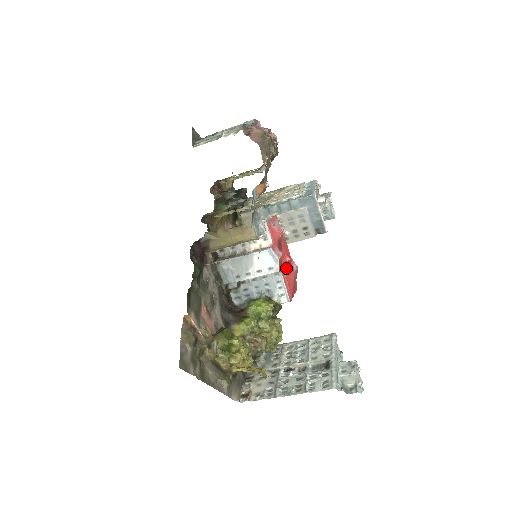
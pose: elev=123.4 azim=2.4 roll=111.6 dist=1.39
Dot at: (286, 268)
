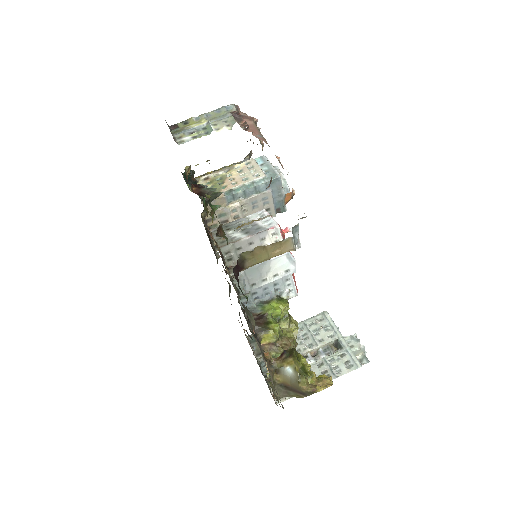
Dot at: occluded
